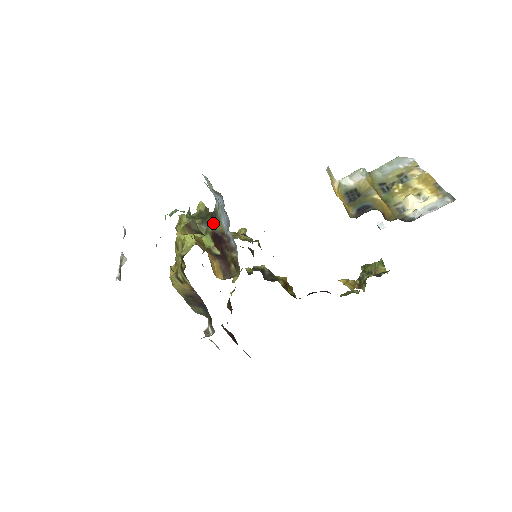
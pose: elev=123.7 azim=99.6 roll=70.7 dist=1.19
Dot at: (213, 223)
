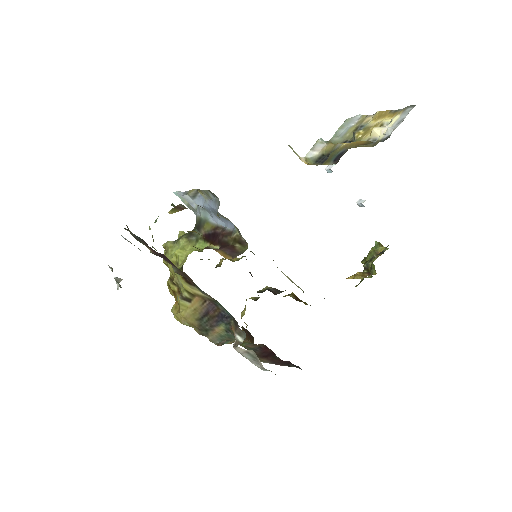
Dot at: (200, 230)
